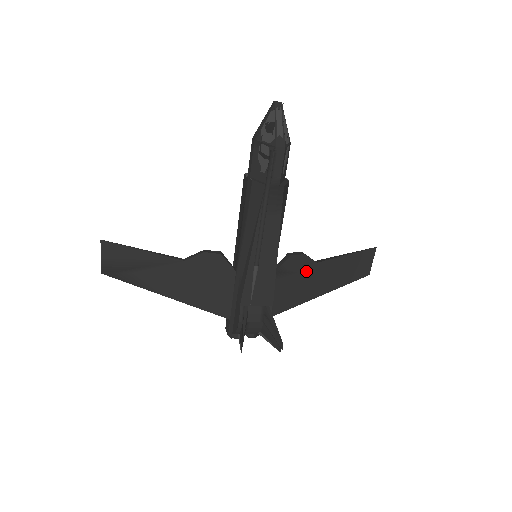
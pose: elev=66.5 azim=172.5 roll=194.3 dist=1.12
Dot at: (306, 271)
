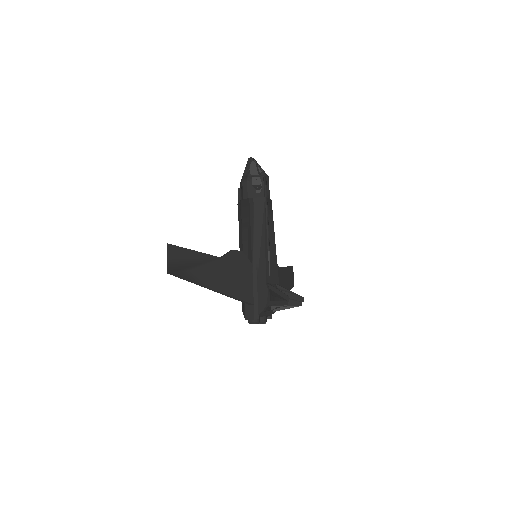
Dot at: occluded
